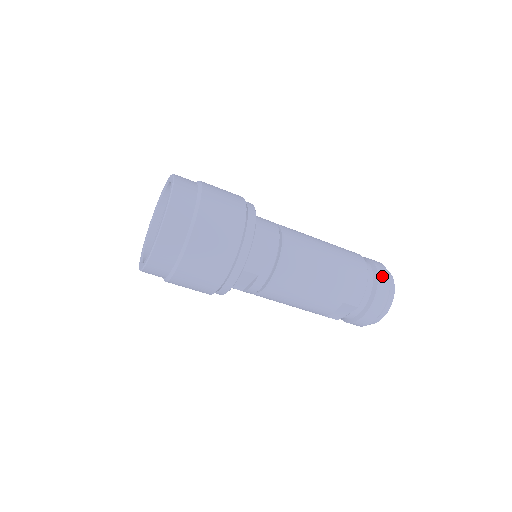
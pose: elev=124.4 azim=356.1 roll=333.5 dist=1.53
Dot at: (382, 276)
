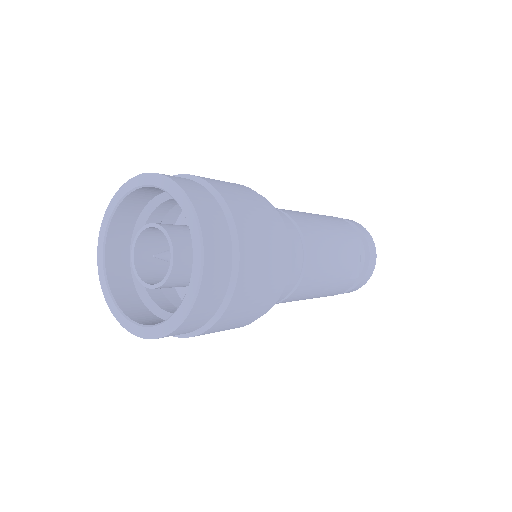
Dot at: occluded
